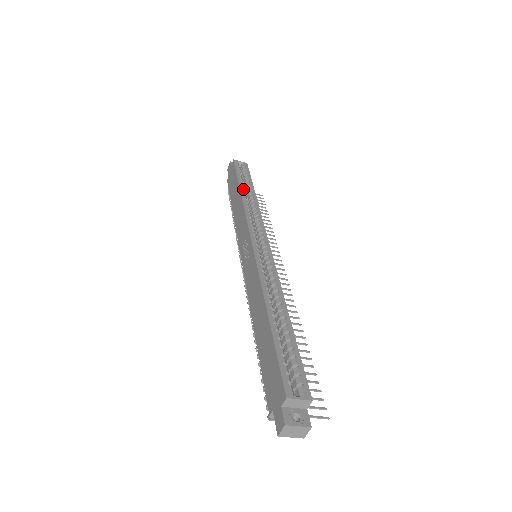
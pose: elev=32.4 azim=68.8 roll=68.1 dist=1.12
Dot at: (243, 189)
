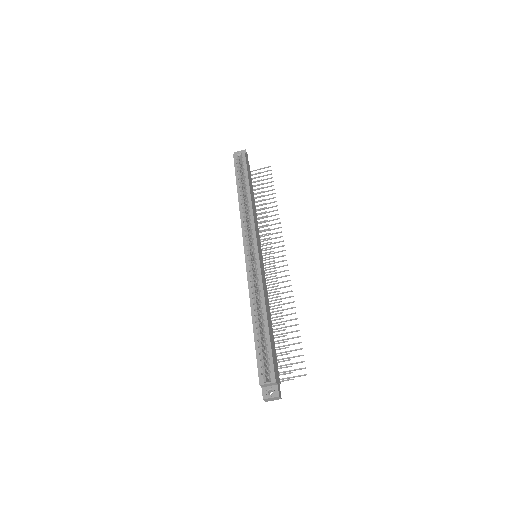
Dot at: (240, 192)
